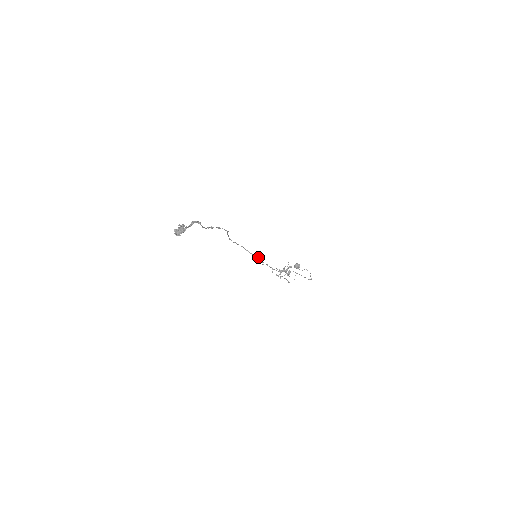
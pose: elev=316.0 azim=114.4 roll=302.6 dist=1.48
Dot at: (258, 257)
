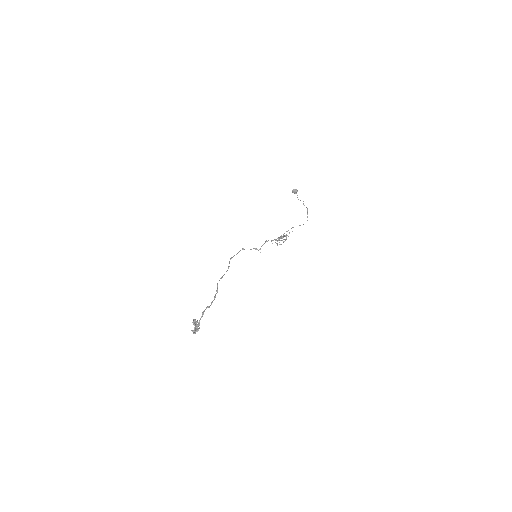
Dot at: (258, 250)
